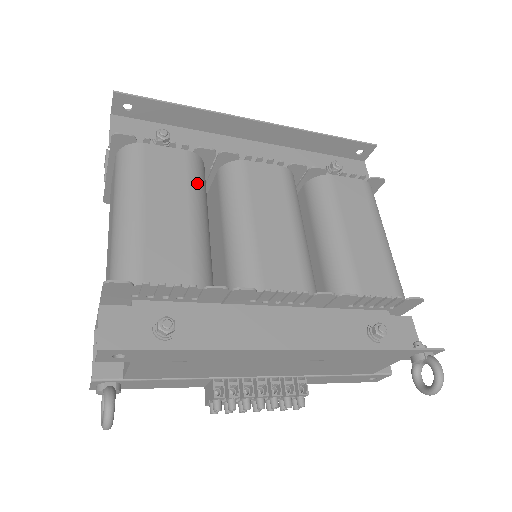
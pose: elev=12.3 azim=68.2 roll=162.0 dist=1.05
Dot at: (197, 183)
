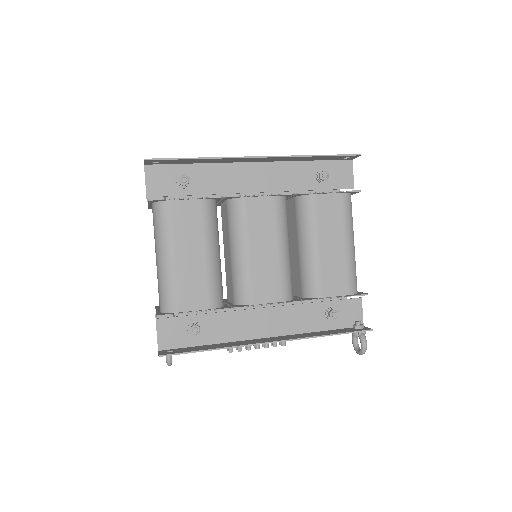
Dot at: (210, 226)
